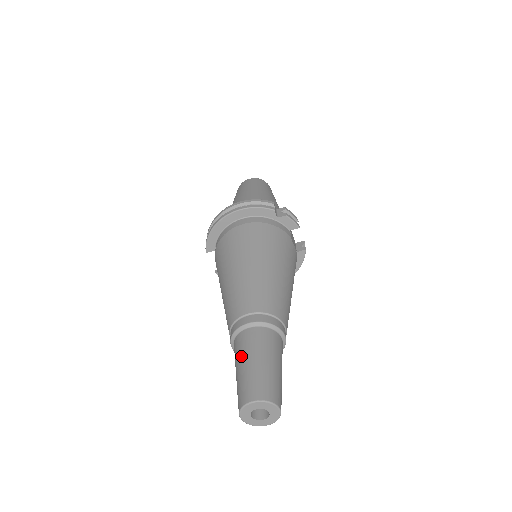
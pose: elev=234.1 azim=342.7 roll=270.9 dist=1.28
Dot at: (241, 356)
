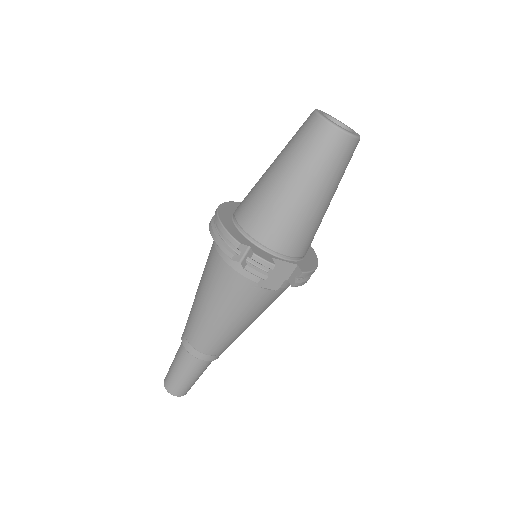
Dot at: (176, 353)
